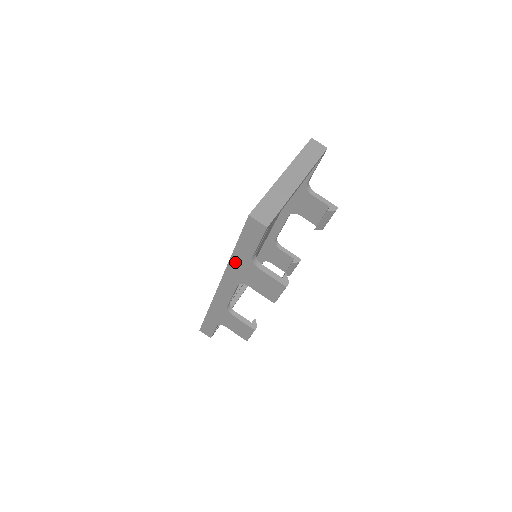
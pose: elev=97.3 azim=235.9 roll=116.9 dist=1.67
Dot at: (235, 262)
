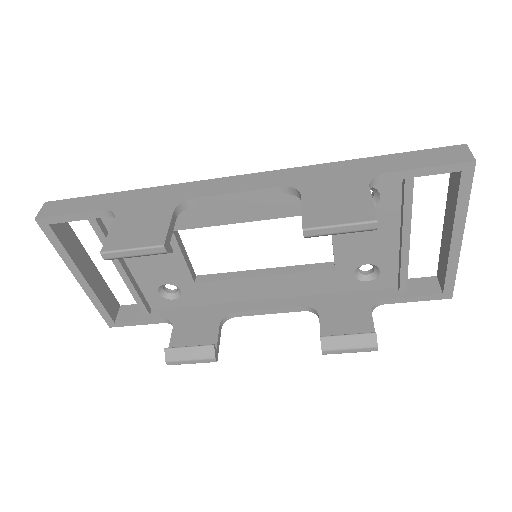
Dot at: (340, 167)
